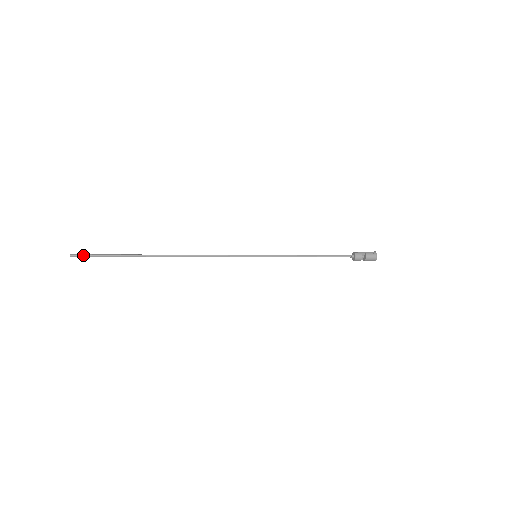
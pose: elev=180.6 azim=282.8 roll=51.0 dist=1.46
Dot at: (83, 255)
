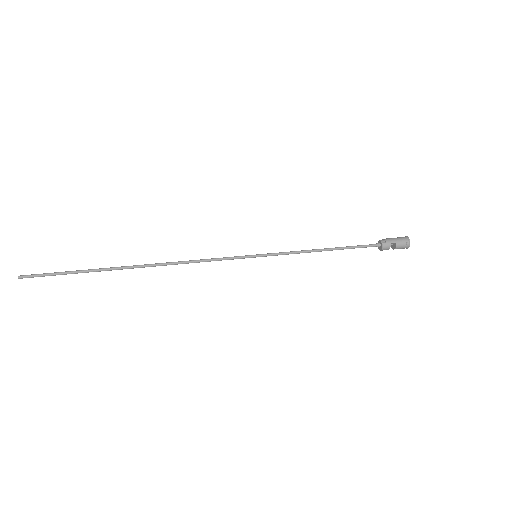
Dot at: (34, 276)
